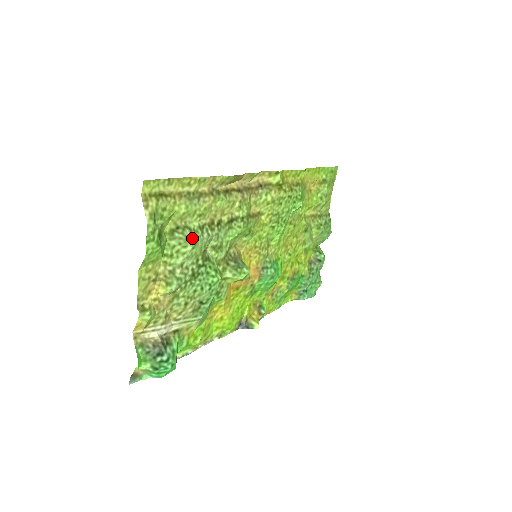
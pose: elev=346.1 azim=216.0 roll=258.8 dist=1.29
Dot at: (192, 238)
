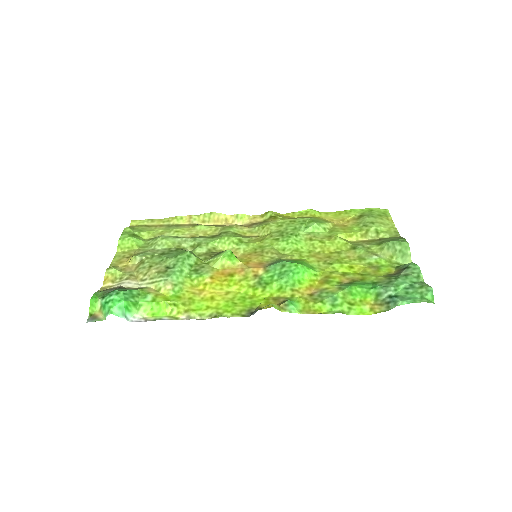
Dot at: (162, 235)
